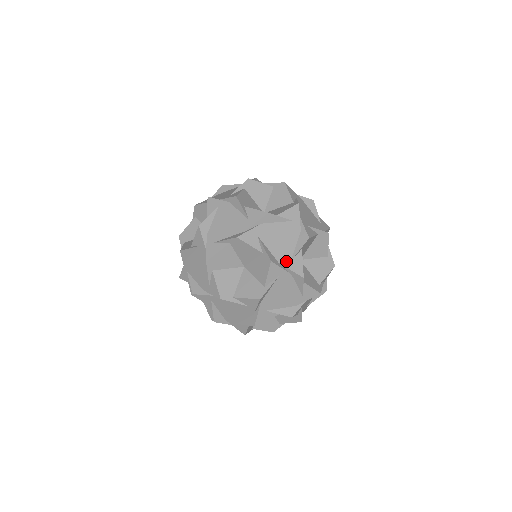
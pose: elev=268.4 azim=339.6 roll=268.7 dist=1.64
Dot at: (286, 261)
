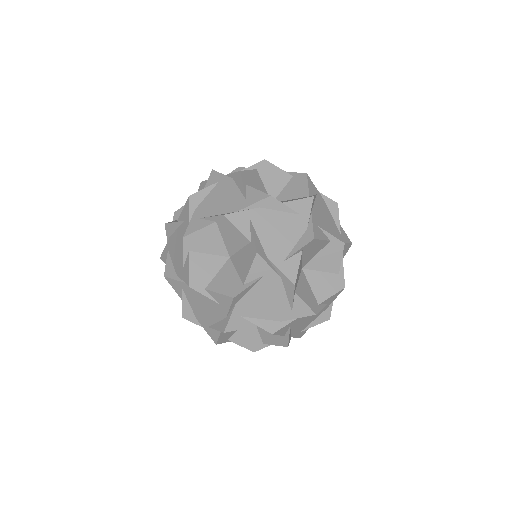
Dot at: occluded
